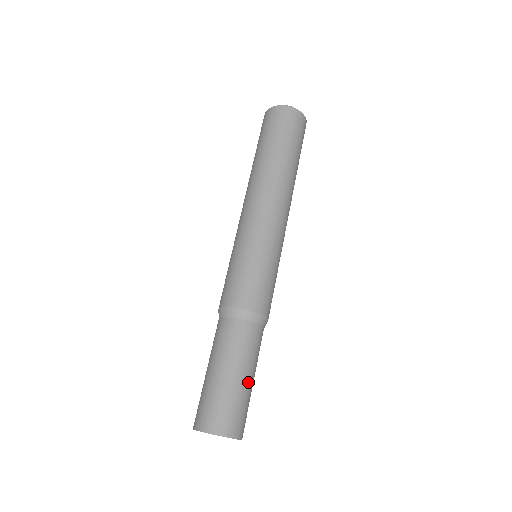
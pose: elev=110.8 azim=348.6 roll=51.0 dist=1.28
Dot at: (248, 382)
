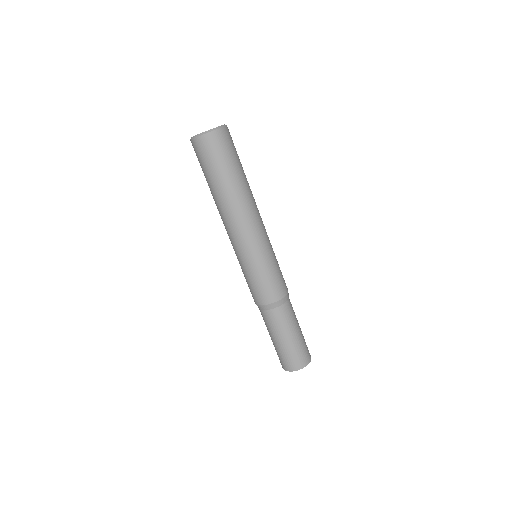
Dot at: (299, 334)
